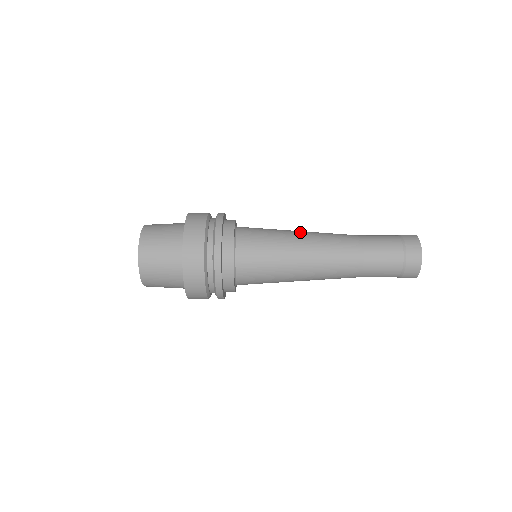
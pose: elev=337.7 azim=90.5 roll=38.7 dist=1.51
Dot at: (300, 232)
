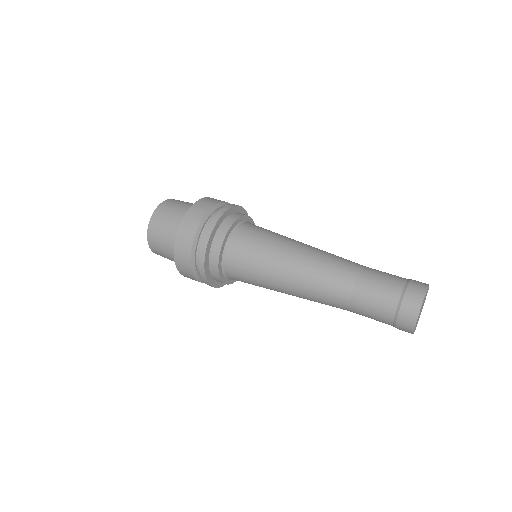
Dot at: (290, 259)
